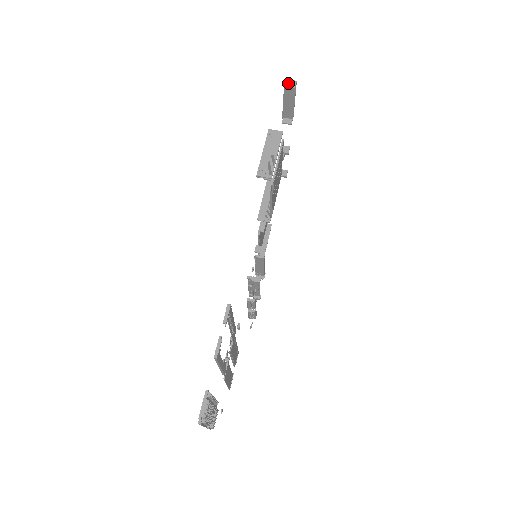
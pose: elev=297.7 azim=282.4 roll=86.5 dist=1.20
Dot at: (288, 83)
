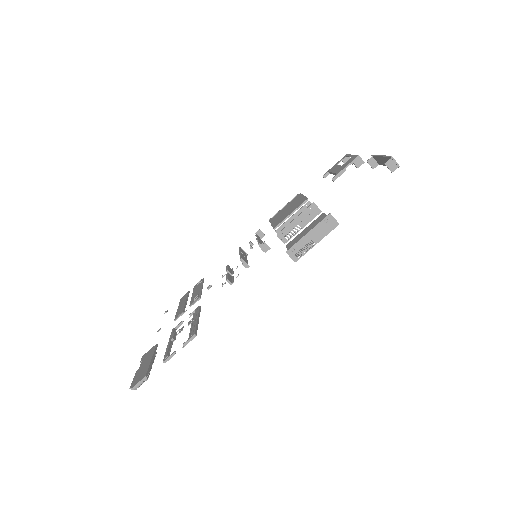
Dot at: (391, 163)
